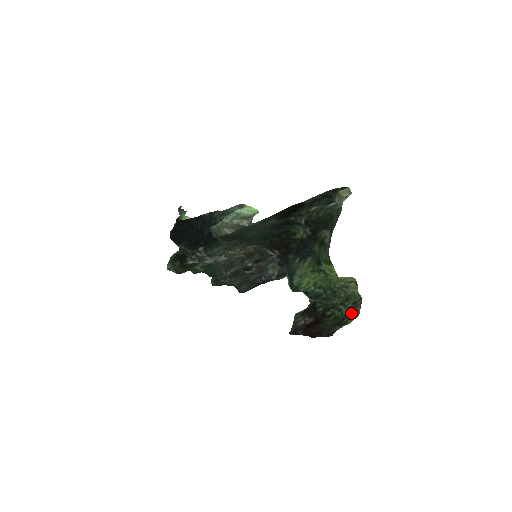
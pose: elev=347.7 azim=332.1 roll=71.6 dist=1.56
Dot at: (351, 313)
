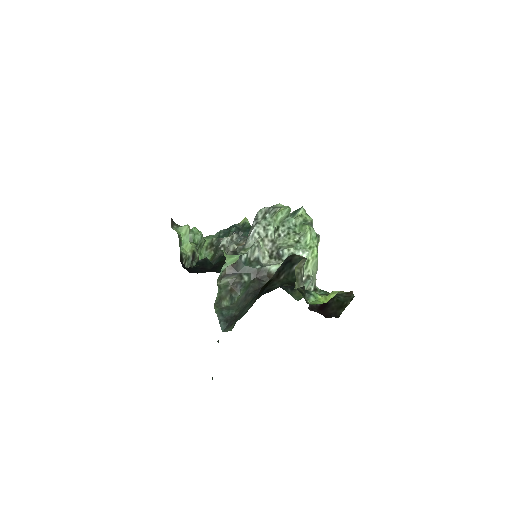
Dot at: (348, 298)
